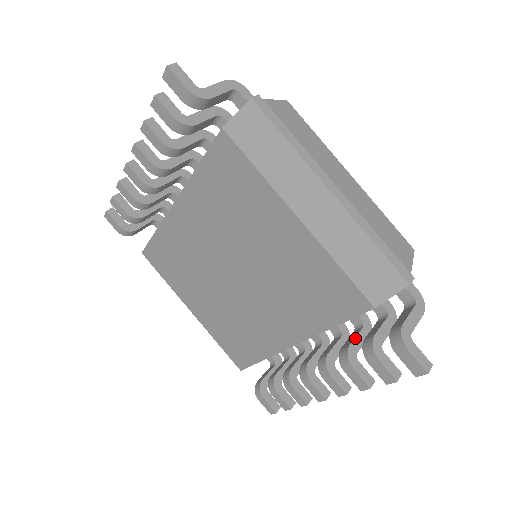
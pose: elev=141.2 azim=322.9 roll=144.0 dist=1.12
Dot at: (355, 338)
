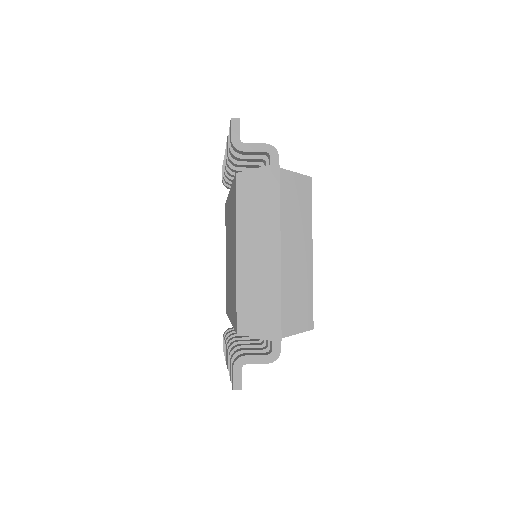
Dot at: (248, 345)
